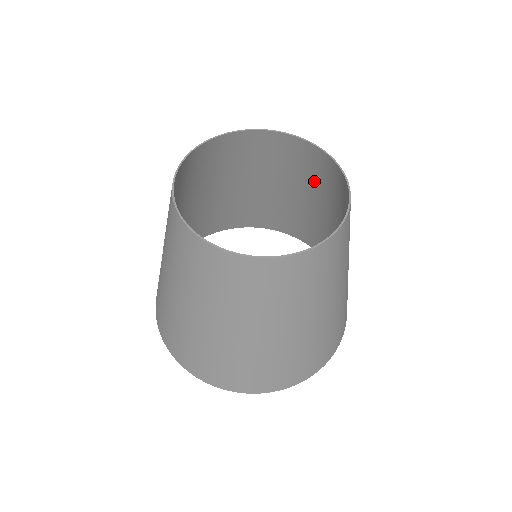
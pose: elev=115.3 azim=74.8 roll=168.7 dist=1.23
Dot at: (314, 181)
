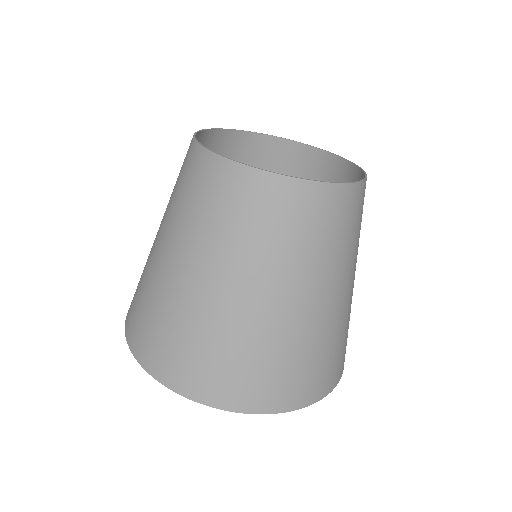
Dot at: occluded
